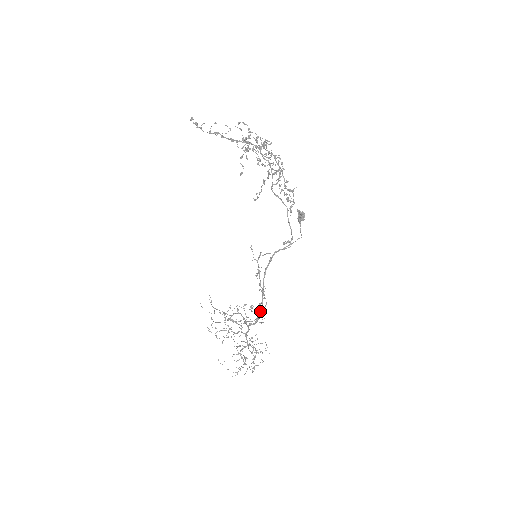
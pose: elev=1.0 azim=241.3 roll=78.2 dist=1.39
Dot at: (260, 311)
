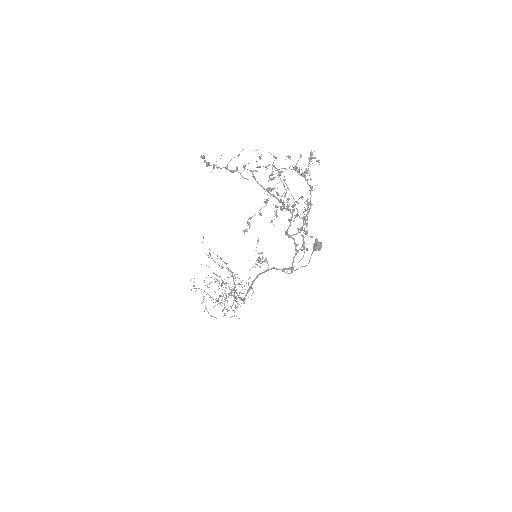
Dot at: (241, 300)
